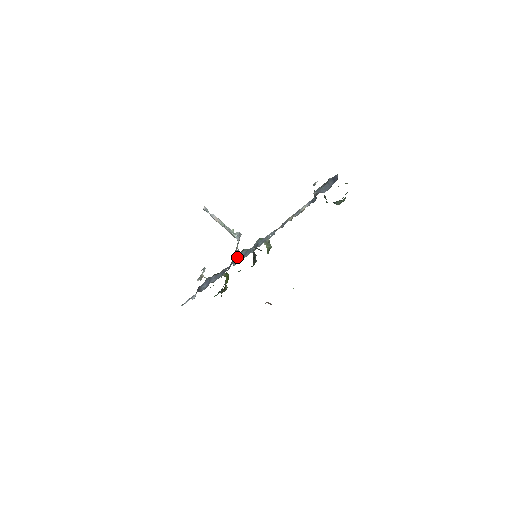
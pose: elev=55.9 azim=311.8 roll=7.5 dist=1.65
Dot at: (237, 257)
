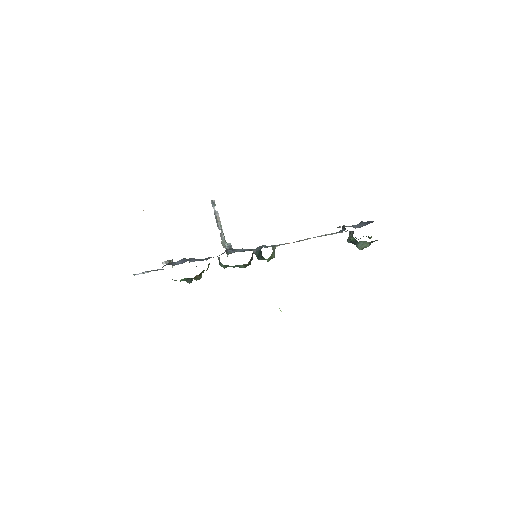
Dot at: (232, 250)
